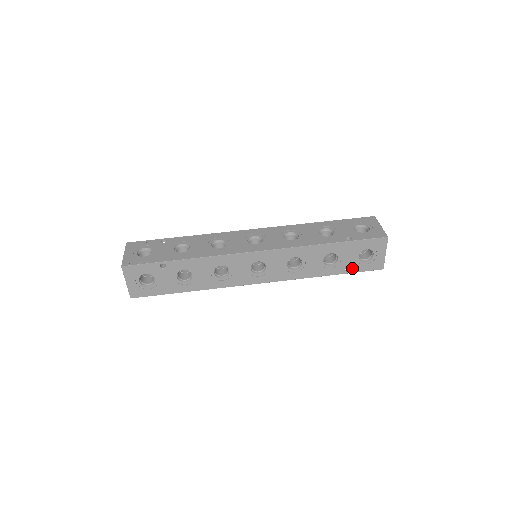
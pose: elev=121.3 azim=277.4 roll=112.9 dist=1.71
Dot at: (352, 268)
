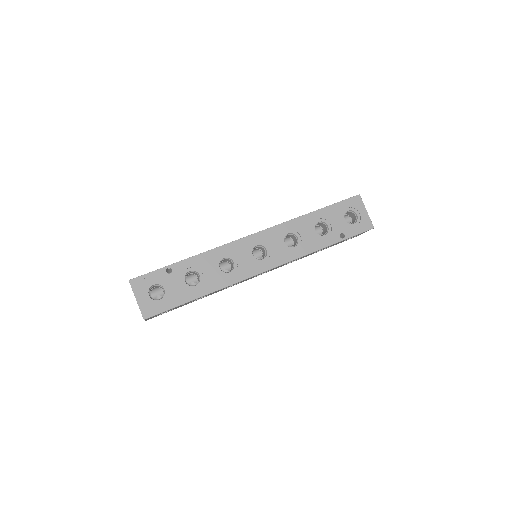
Dot at: (336, 244)
